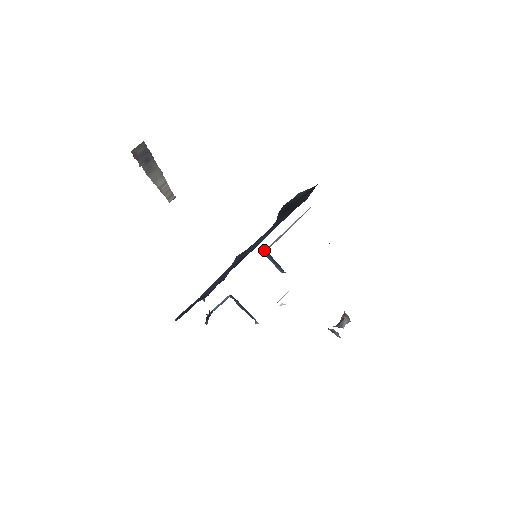
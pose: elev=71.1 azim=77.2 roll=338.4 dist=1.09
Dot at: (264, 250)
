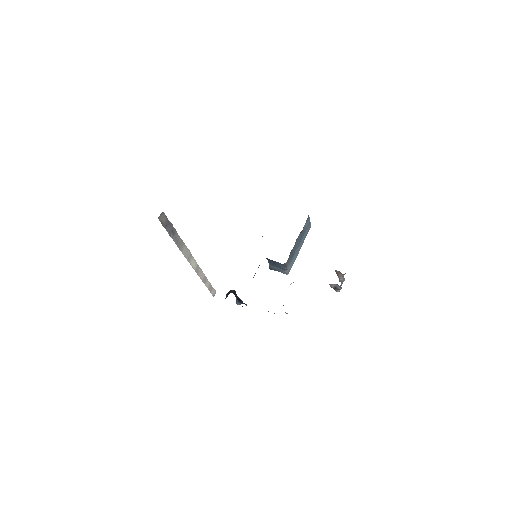
Dot at: occluded
